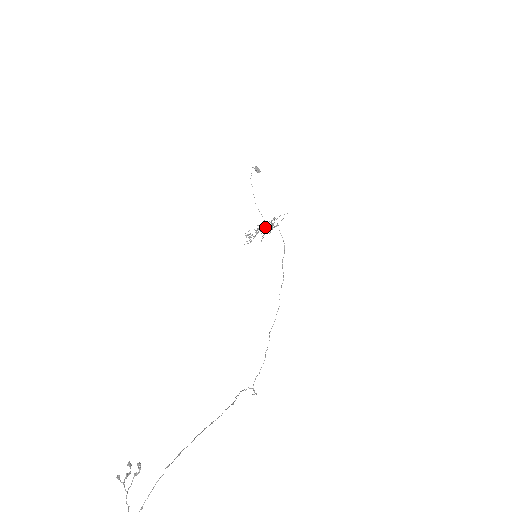
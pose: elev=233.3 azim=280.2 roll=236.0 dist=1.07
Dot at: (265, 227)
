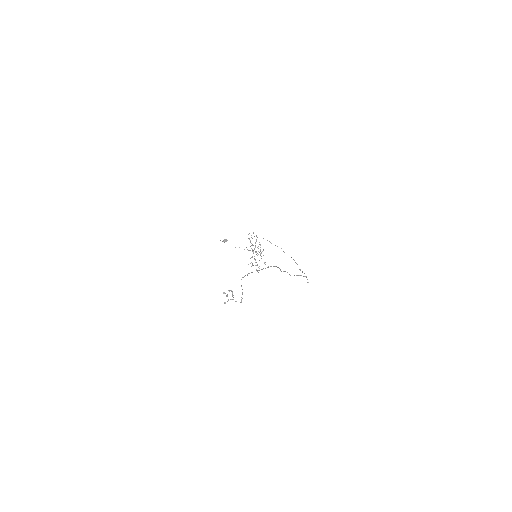
Dot at: occluded
